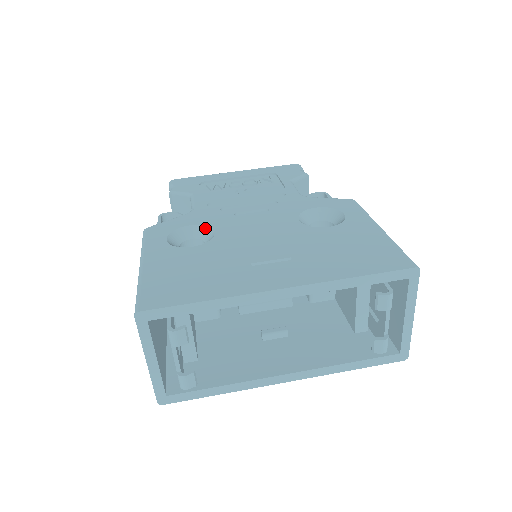
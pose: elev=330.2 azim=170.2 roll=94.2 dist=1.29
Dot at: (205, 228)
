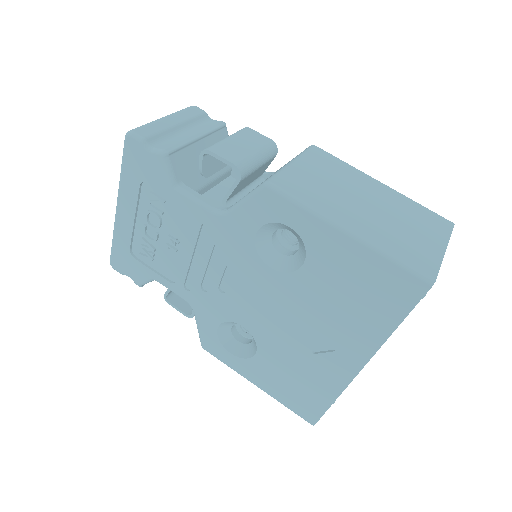
Dot at: (229, 322)
